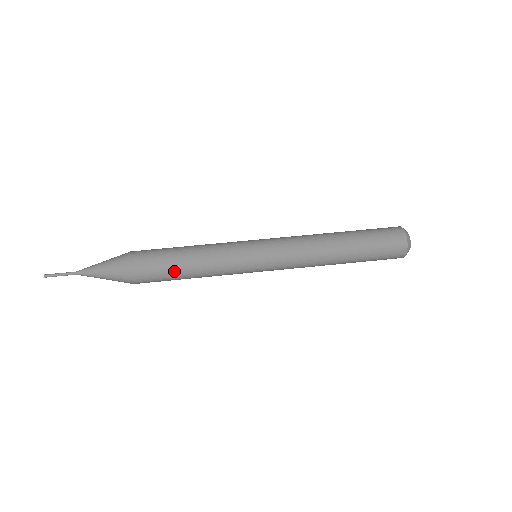
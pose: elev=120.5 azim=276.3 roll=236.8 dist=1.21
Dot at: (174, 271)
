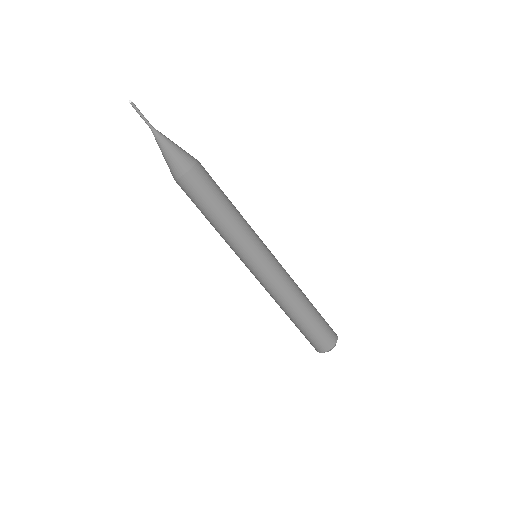
Dot at: occluded
